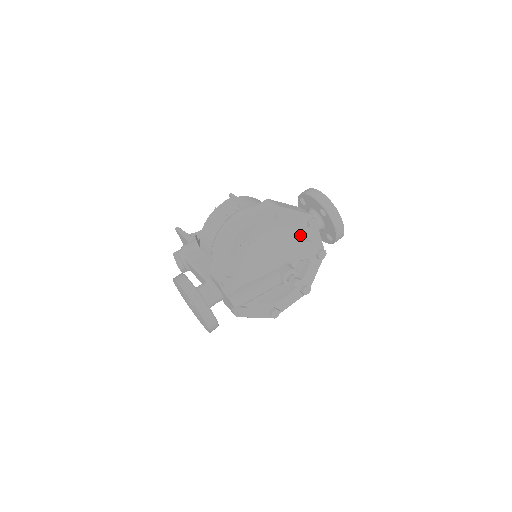
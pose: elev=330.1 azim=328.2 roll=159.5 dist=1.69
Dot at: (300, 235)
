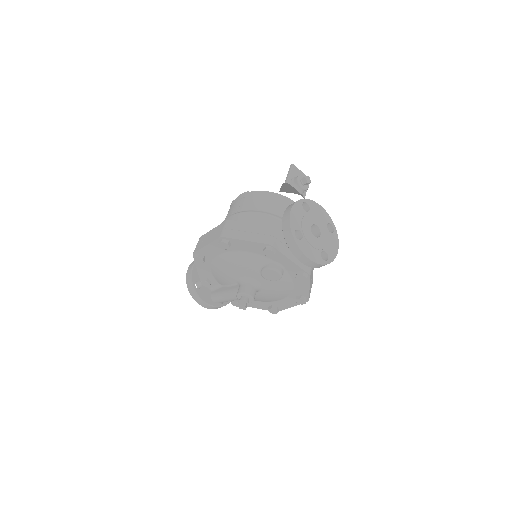
Dot at: (261, 259)
